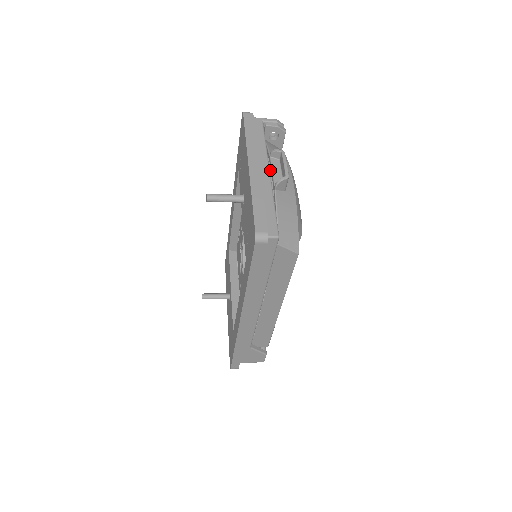
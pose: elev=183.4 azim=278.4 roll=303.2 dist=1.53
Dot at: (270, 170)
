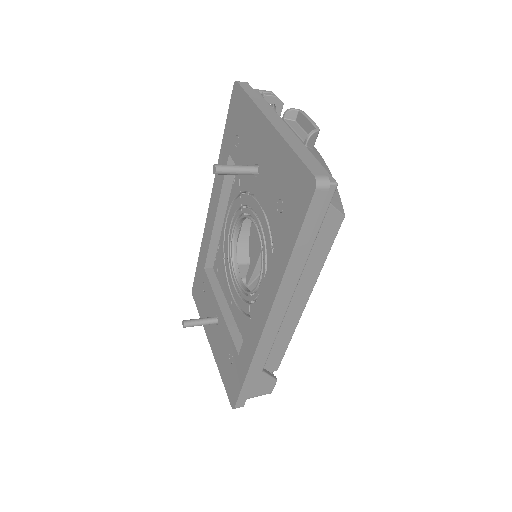
Dot at: occluded
